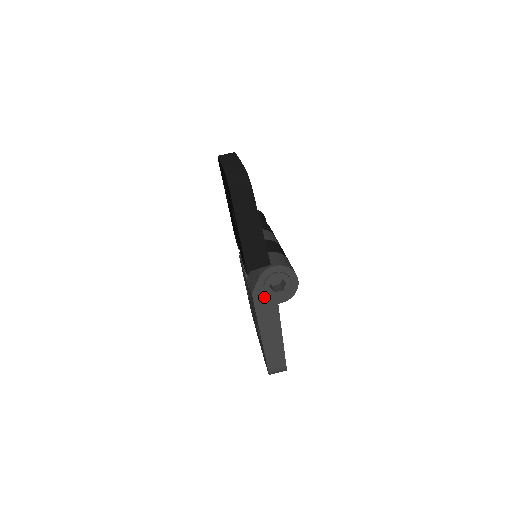
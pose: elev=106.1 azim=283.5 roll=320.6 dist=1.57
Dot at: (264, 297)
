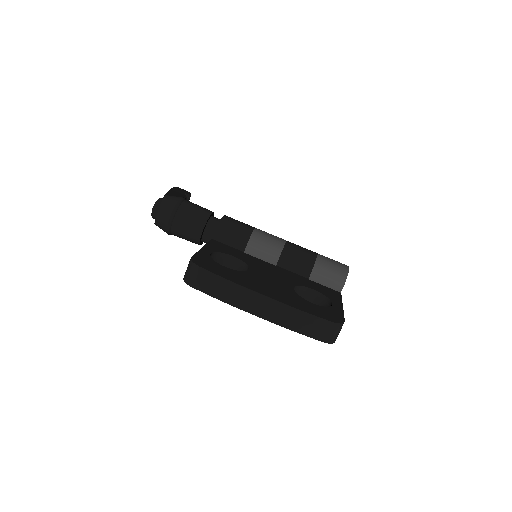
Dot at: occluded
